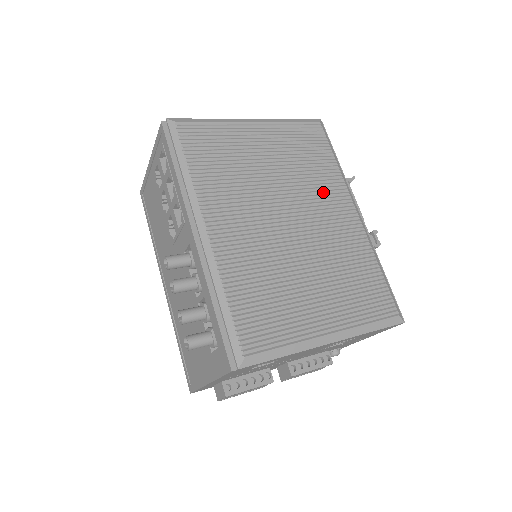
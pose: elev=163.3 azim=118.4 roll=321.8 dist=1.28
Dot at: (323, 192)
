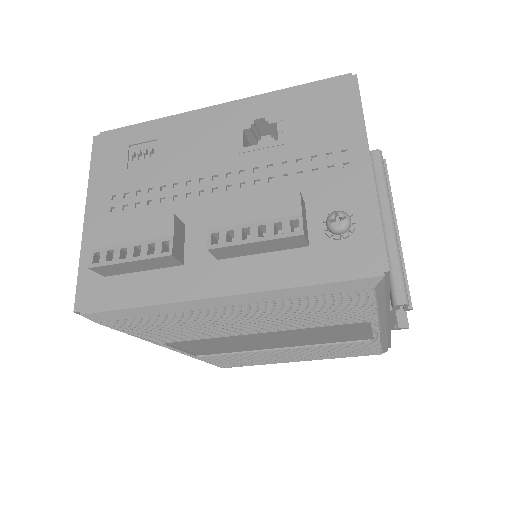
Dot at: occluded
